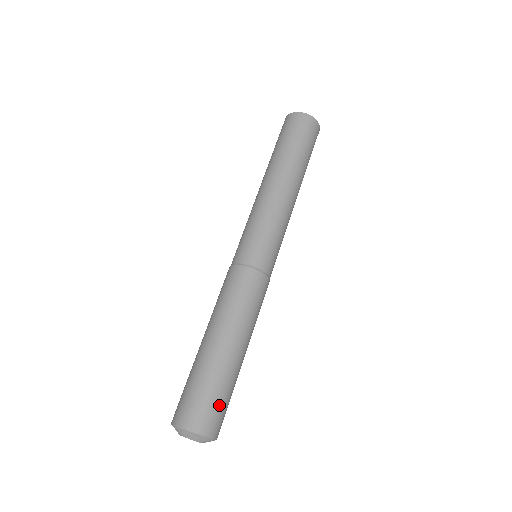
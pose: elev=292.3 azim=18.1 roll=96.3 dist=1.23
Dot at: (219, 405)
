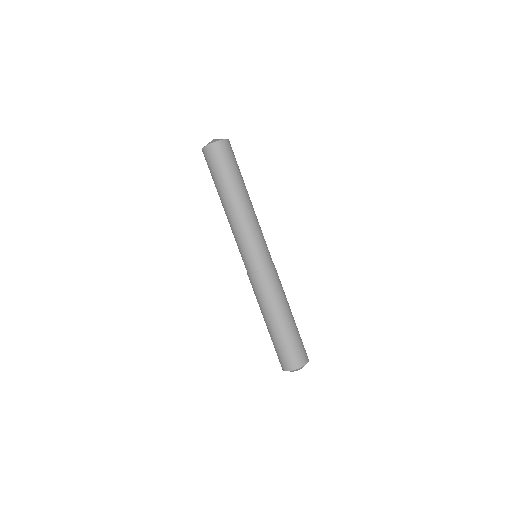
Dot at: occluded
